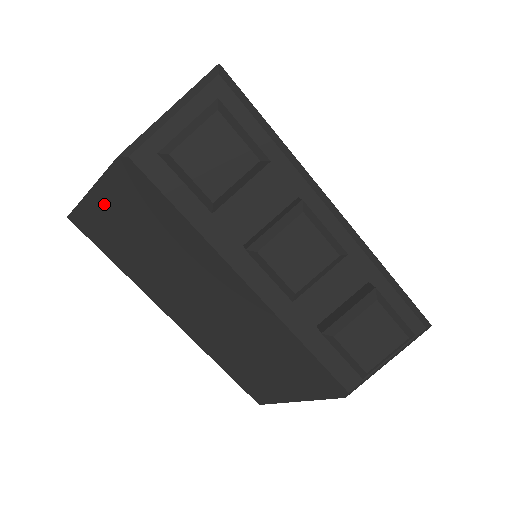
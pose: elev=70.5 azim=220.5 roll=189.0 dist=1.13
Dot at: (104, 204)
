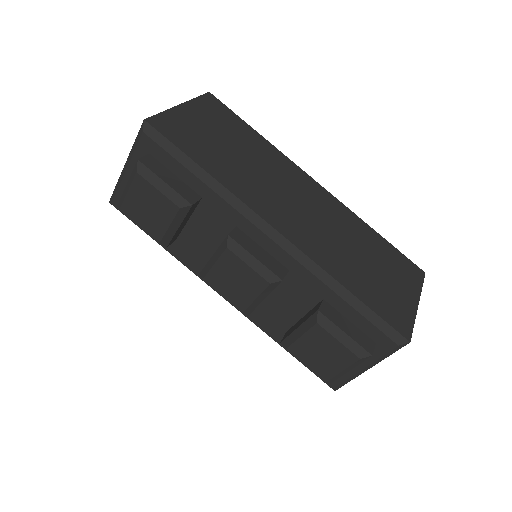
Dot at: occluded
